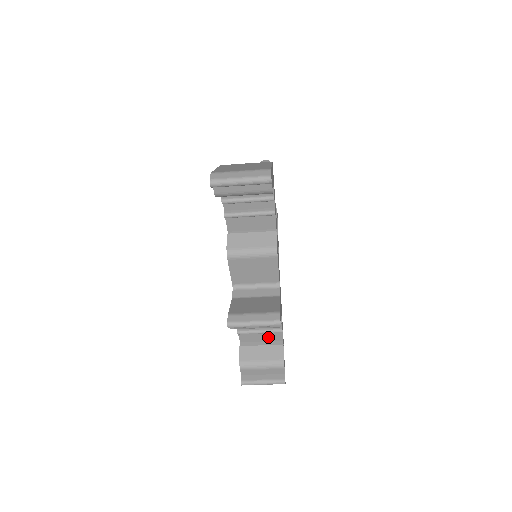
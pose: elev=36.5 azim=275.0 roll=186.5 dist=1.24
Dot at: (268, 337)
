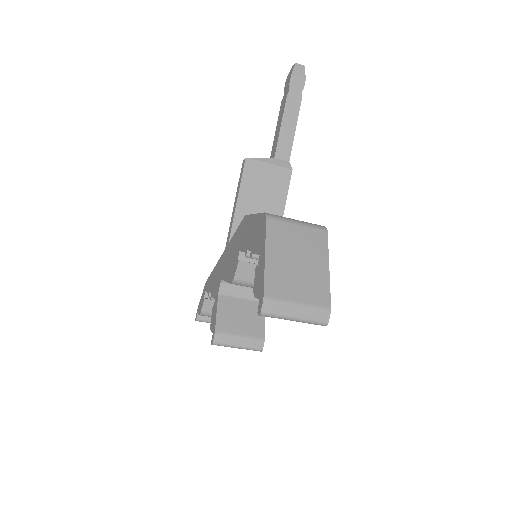
Dot at: occluded
